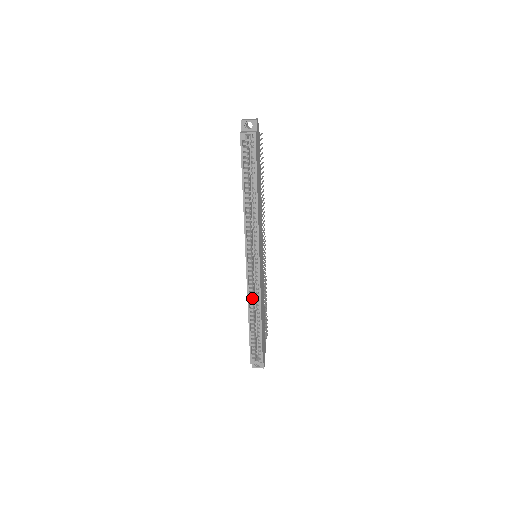
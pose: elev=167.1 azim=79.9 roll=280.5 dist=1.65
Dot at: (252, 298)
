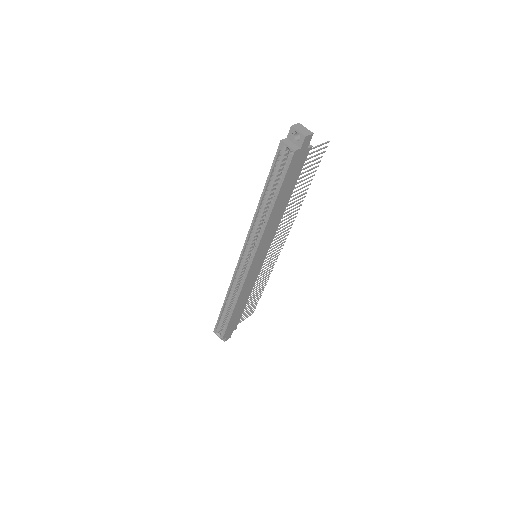
Dot at: (234, 288)
